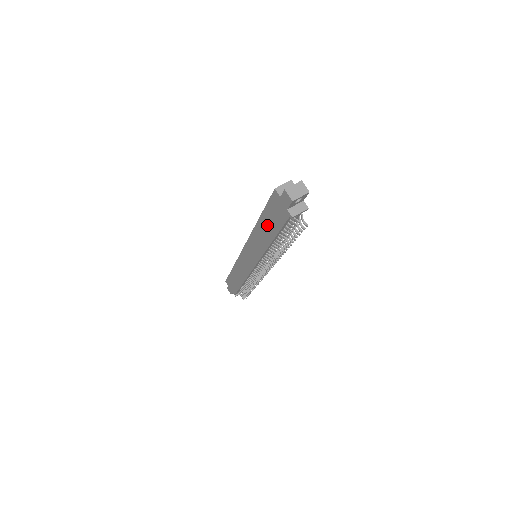
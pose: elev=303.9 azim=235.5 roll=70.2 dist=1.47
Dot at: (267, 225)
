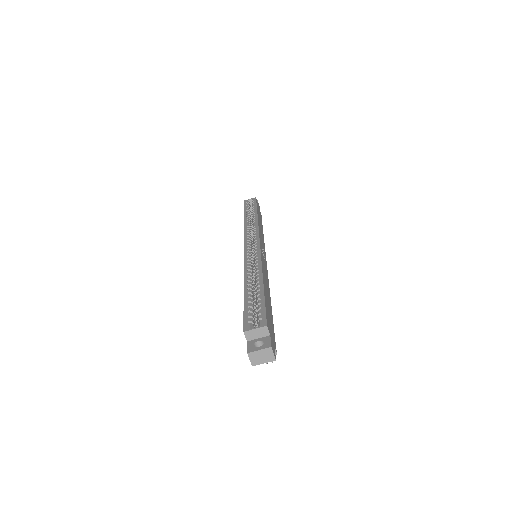
Dot at: occluded
